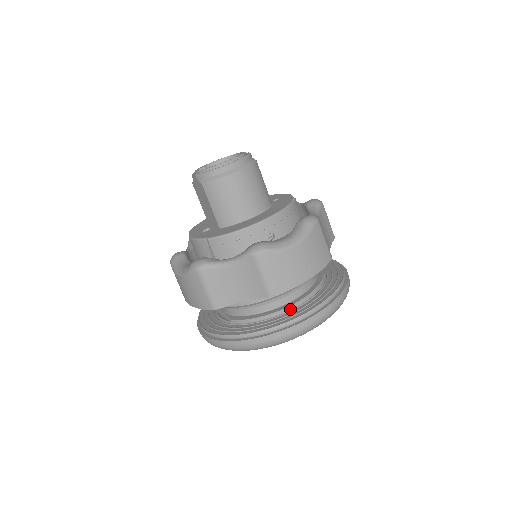
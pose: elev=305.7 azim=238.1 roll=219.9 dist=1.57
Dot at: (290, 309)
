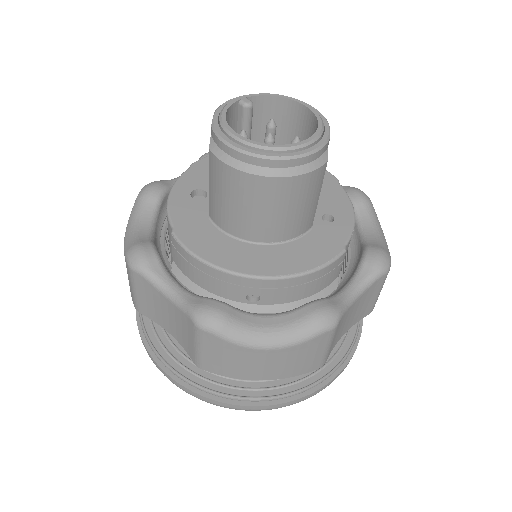
Dot at: occluded
